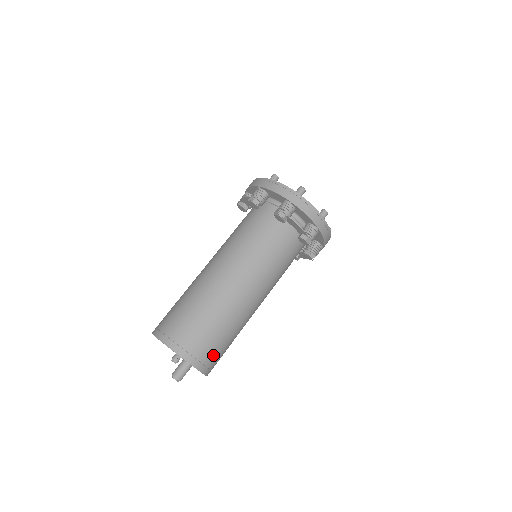
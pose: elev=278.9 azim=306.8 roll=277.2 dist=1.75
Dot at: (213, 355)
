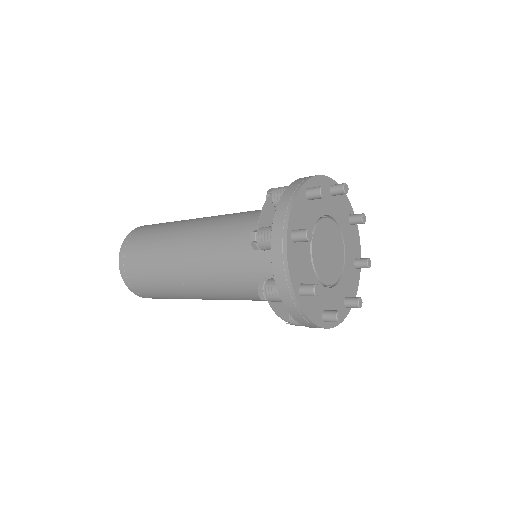
Dot at: occluded
